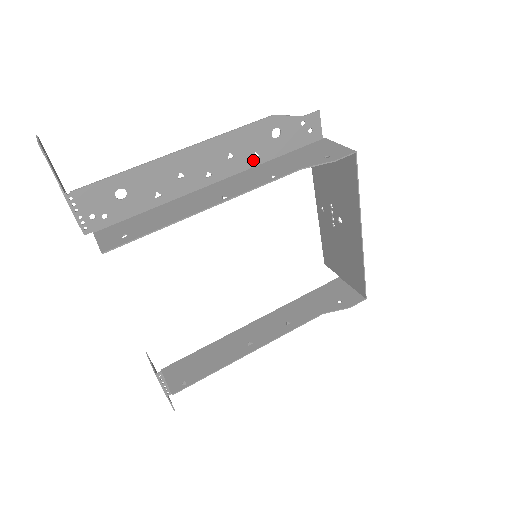
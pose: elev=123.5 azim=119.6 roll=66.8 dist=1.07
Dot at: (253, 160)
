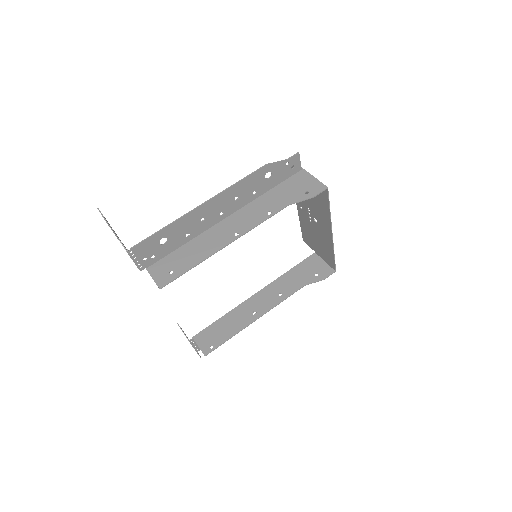
Dot at: (252, 196)
